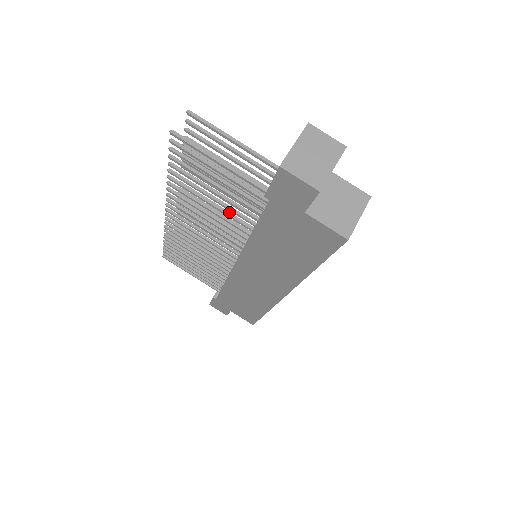
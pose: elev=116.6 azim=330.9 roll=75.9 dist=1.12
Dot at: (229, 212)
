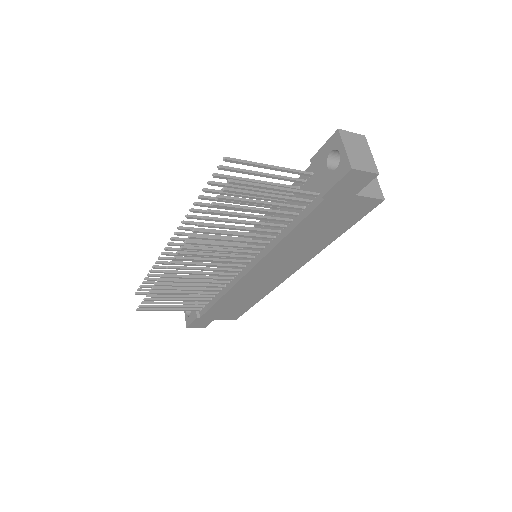
Dot at: (230, 231)
